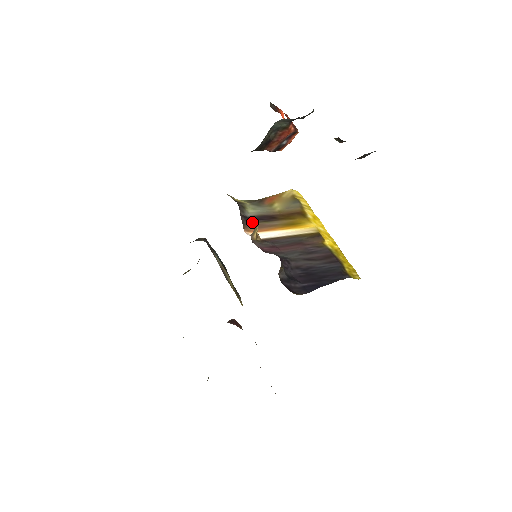
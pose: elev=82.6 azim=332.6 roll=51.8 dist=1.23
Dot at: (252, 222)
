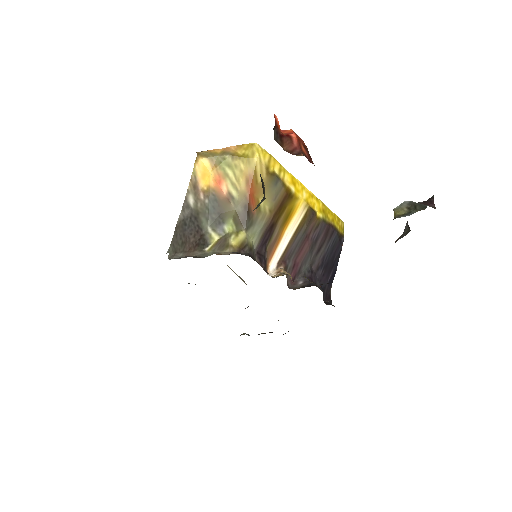
Dot at: (265, 256)
